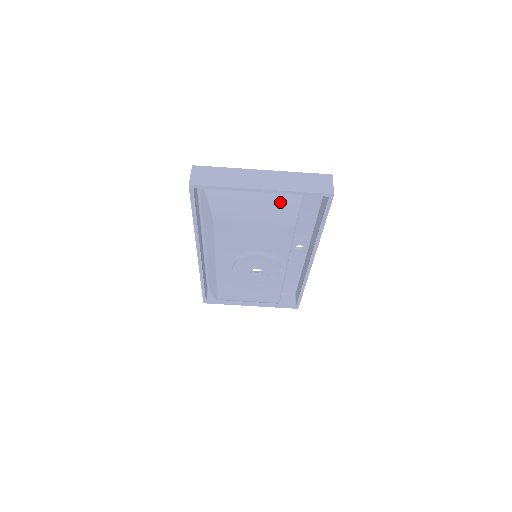
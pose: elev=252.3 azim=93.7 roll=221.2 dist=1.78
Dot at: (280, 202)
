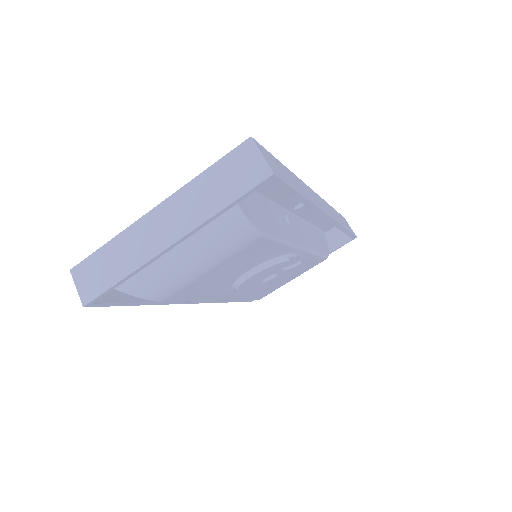
Dot at: (212, 231)
